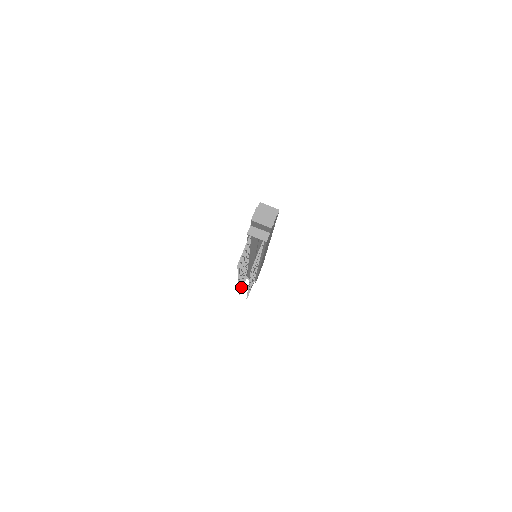
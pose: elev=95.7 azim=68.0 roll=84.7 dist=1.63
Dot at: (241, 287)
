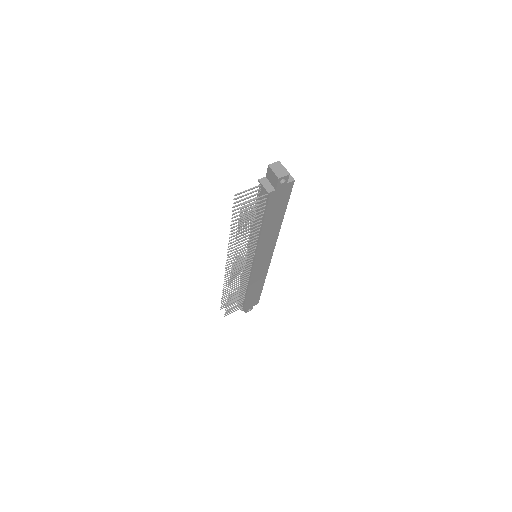
Dot at: occluded
